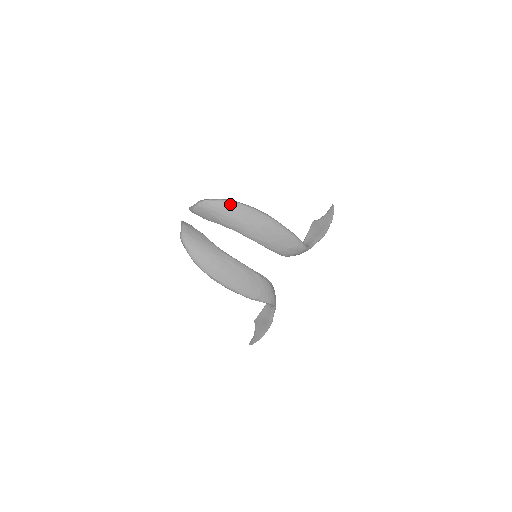
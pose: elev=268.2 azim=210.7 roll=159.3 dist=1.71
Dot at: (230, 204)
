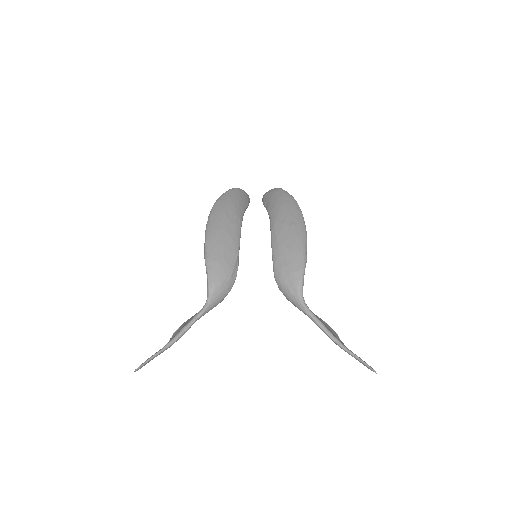
Dot at: (291, 198)
